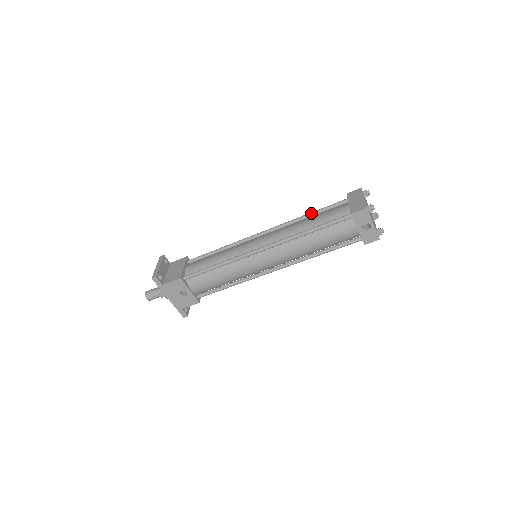
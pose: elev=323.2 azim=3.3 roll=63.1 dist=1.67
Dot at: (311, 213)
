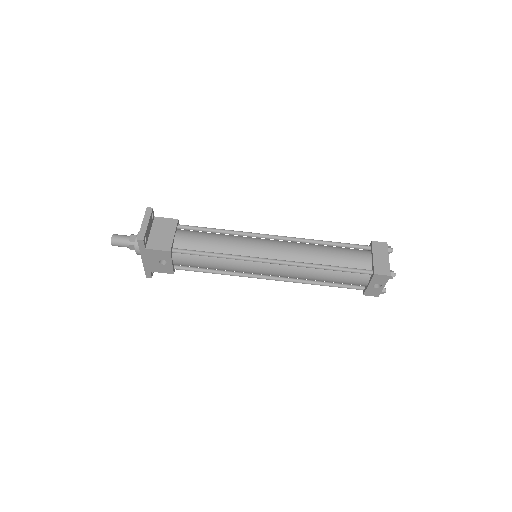
Dot at: (331, 243)
